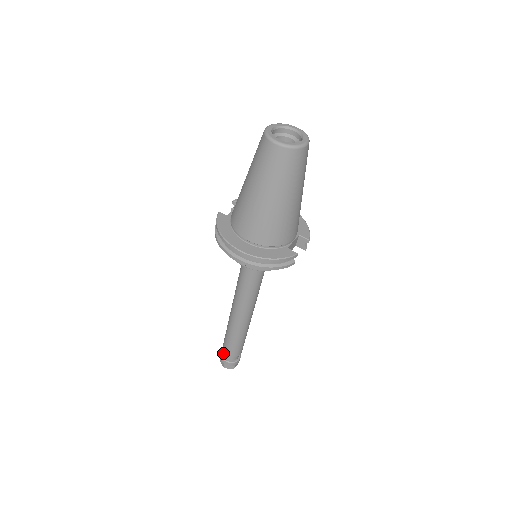
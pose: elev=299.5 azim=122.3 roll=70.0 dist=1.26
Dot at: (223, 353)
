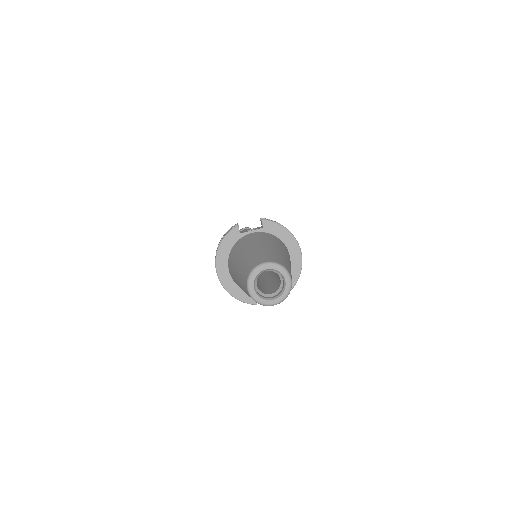
Dot at: occluded
